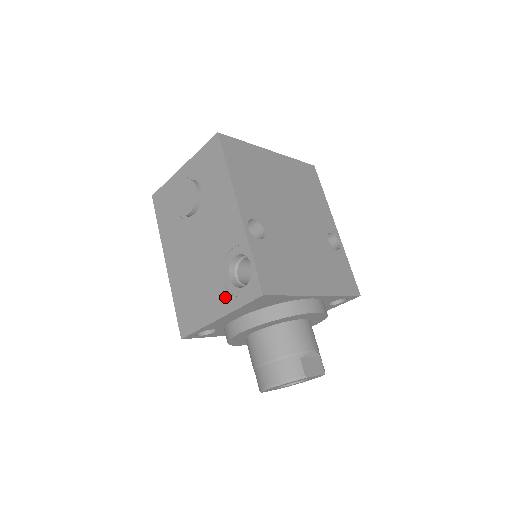
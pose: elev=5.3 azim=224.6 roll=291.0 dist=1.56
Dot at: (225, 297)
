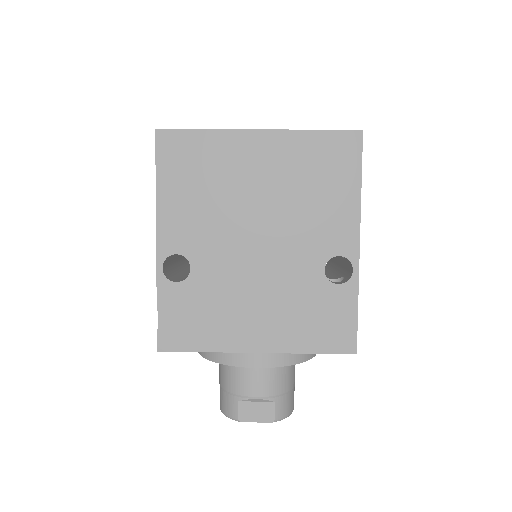
Dot at: occluded
